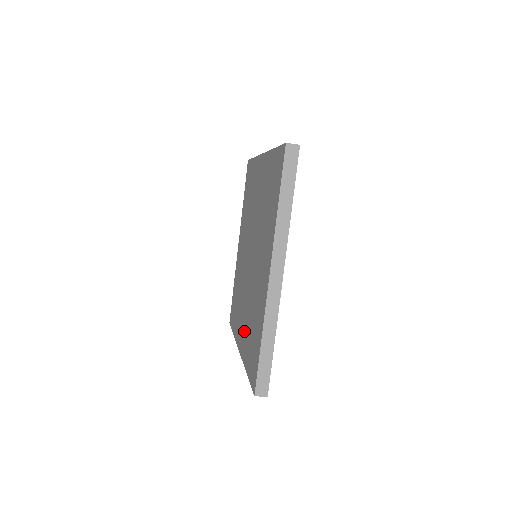
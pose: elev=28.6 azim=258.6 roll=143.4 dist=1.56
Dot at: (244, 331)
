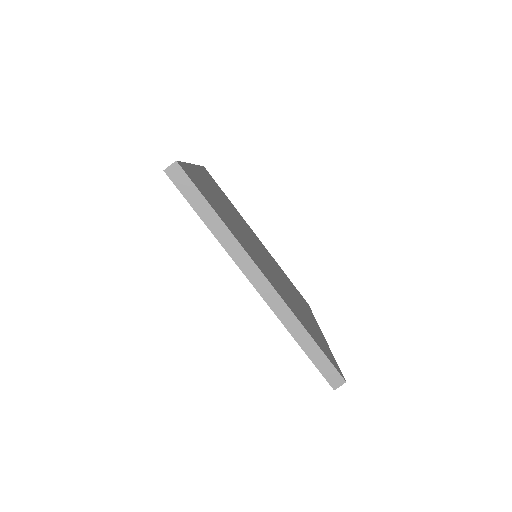
Dot at: occluded
